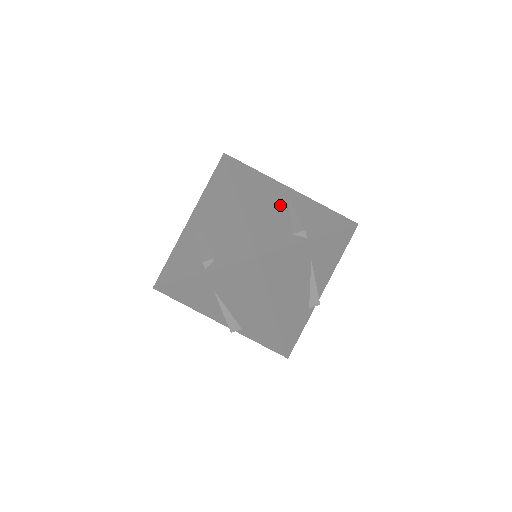
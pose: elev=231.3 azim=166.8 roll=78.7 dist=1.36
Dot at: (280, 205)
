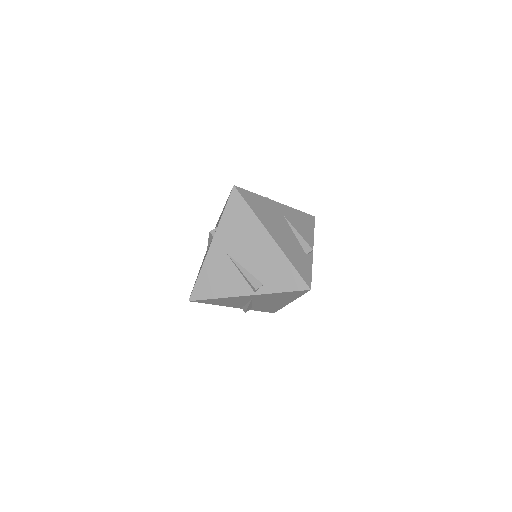
Dot at: occluded
